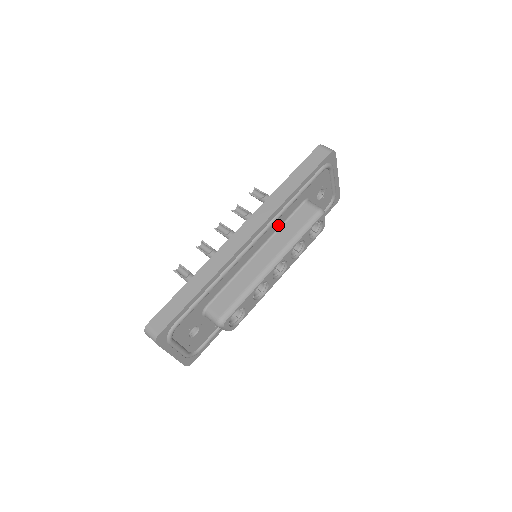
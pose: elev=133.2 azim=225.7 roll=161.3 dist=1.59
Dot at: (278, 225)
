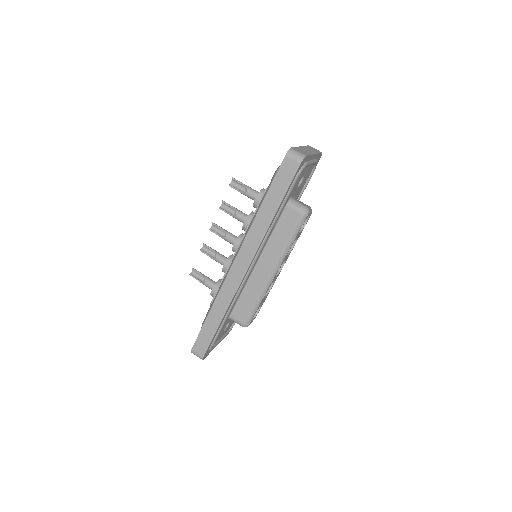
Dot at: (268, 238)
